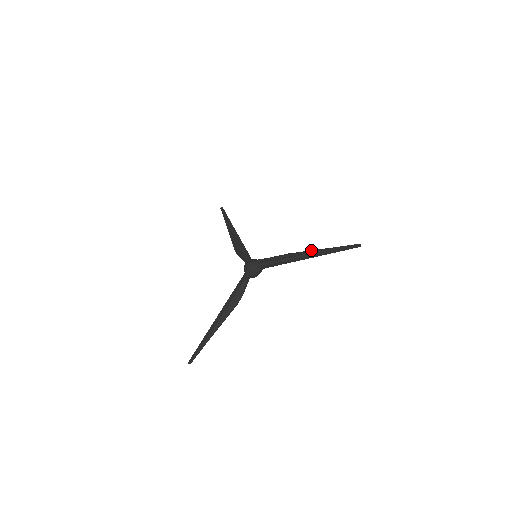
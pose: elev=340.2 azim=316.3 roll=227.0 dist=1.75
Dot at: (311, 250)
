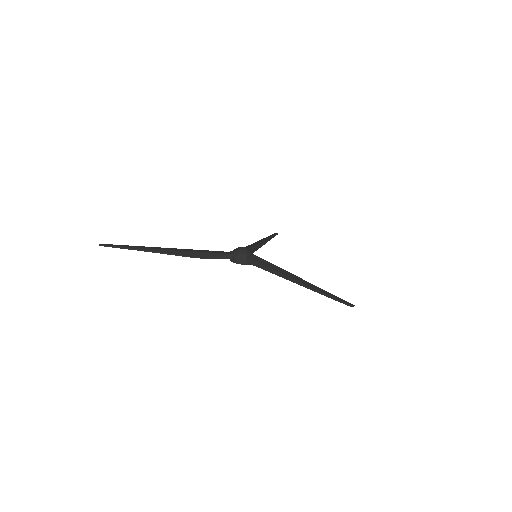
Dot at: occluded
